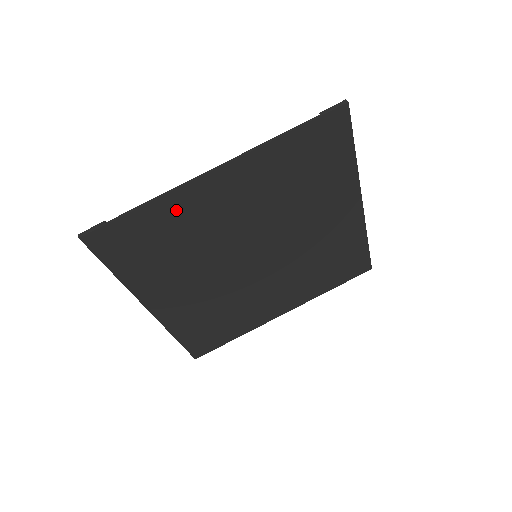
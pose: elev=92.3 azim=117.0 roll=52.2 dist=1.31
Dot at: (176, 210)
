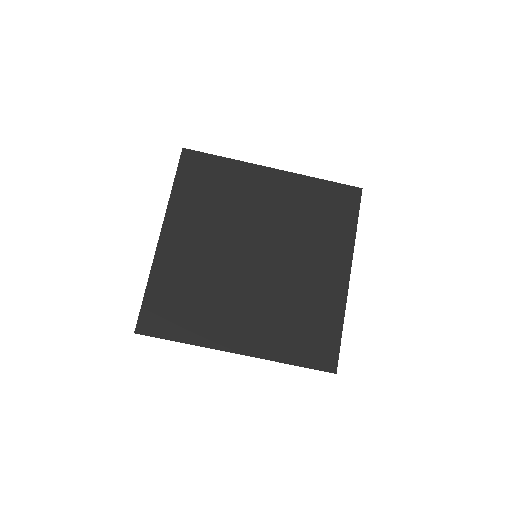
Dot at: (167, 272)
